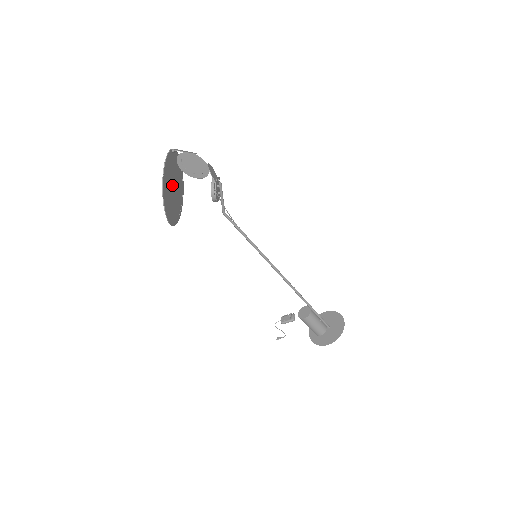
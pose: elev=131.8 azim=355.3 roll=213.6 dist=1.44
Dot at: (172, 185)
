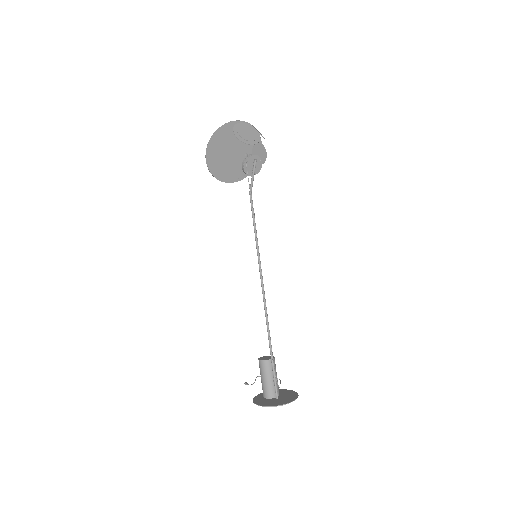
Dot at: (233, 148)
